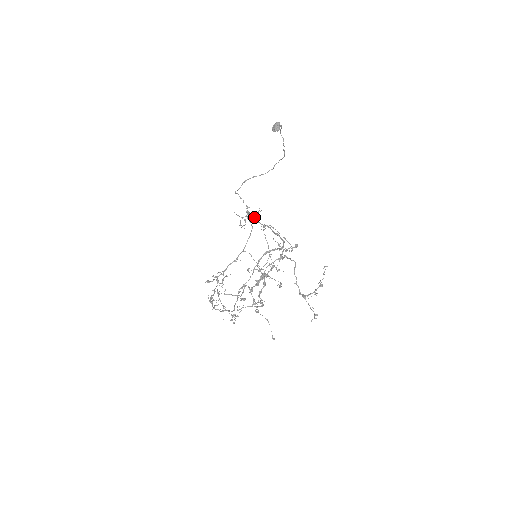
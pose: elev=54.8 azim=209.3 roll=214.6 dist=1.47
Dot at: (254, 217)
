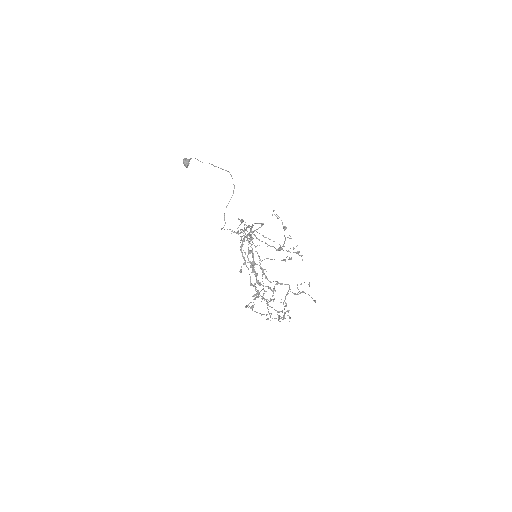
Dot at: occluded
